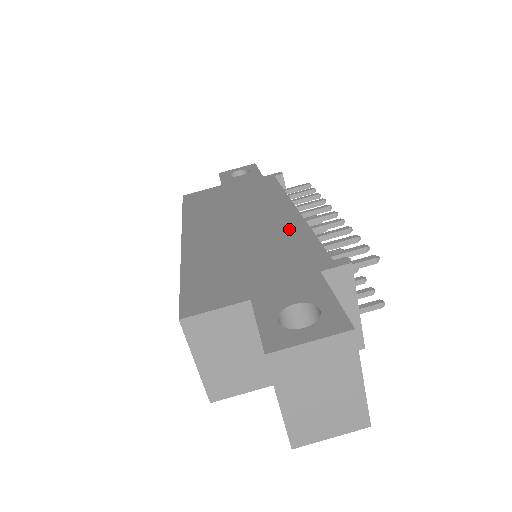
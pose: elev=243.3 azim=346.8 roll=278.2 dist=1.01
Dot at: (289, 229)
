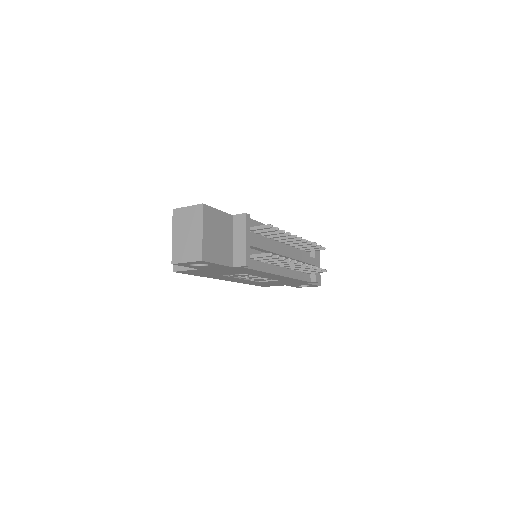
Dot at: occluded
